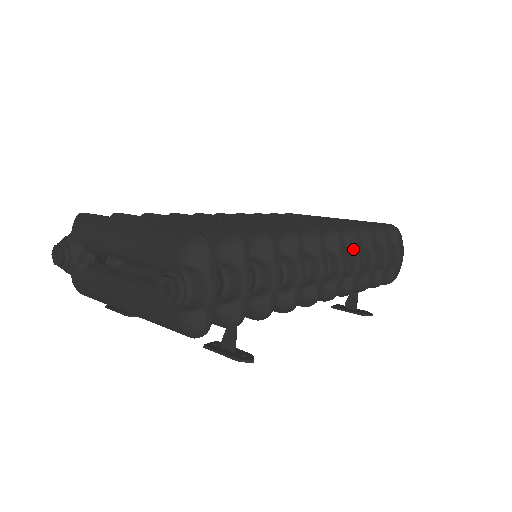
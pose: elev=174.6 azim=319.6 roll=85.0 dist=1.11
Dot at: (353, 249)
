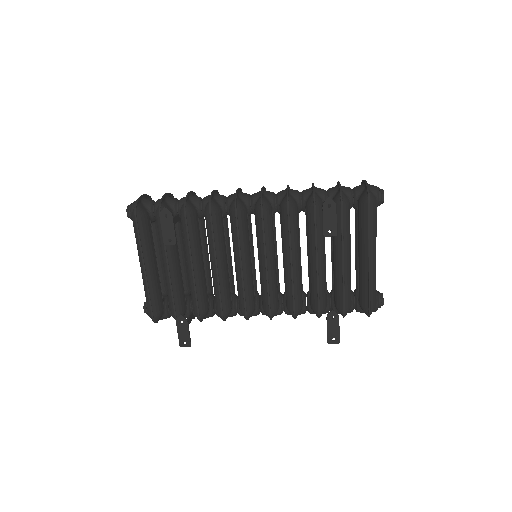
Dot at: occluded
